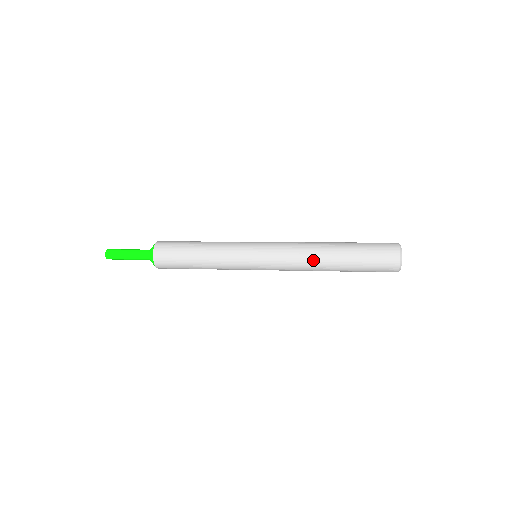
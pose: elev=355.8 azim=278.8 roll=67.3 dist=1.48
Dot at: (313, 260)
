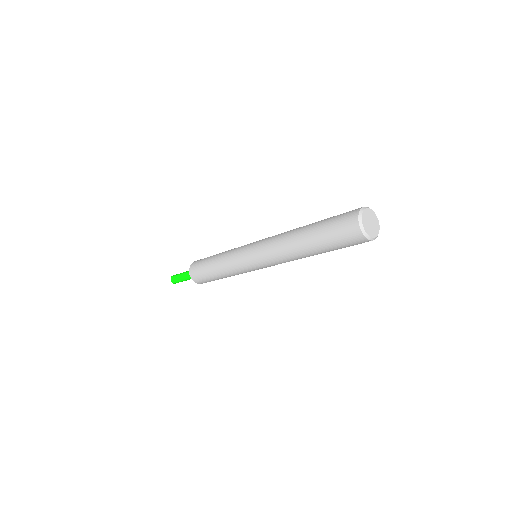
Dot at: (287, 234)
